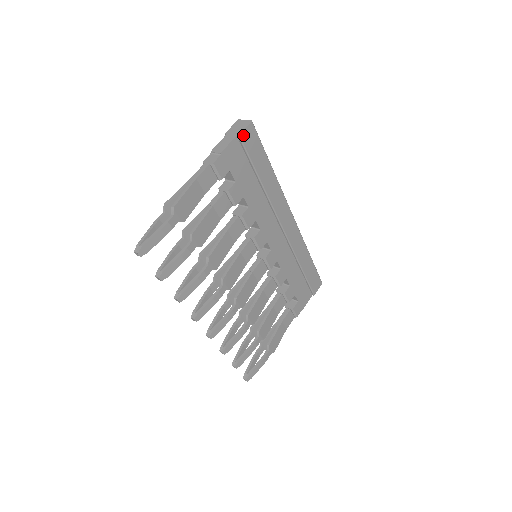
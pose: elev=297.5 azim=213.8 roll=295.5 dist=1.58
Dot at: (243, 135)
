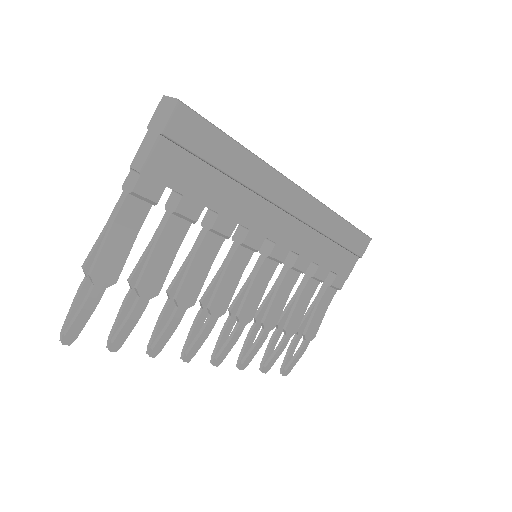
Dot at: (169, 129)
